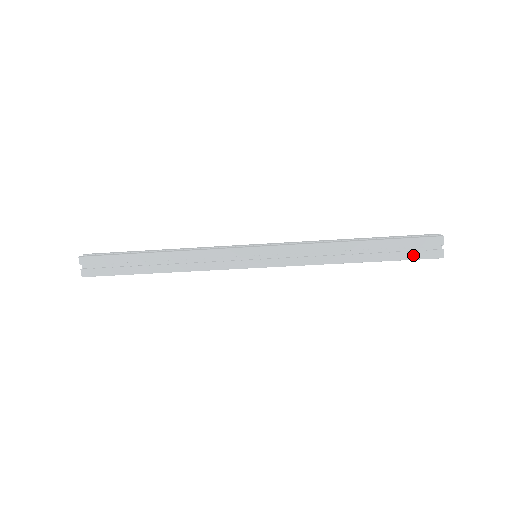
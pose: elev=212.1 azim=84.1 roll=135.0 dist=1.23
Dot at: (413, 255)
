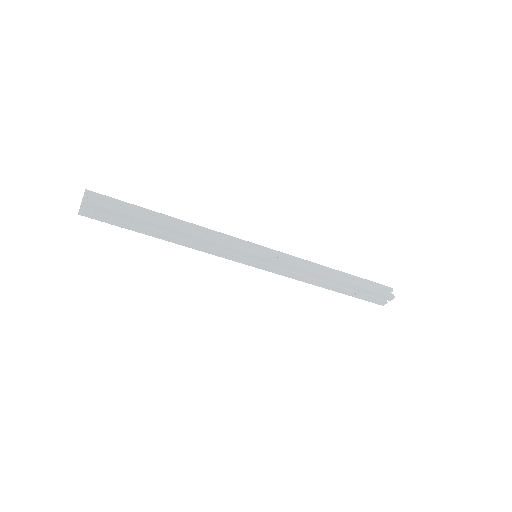
Dot at: (367, 299)
